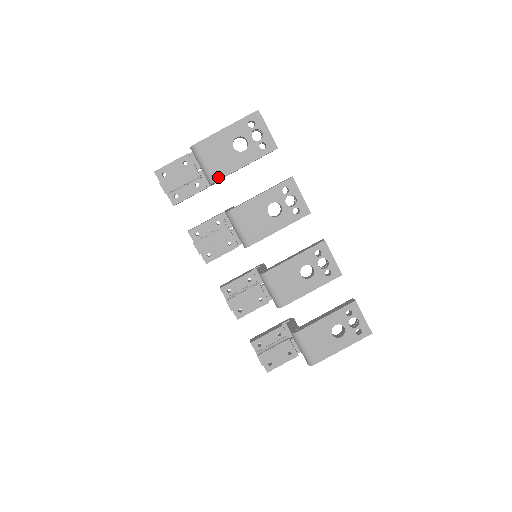
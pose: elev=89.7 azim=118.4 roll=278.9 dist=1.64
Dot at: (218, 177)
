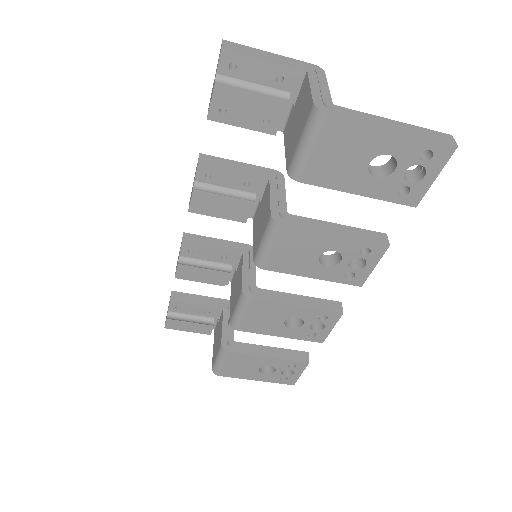
Dot at: (308, 179)
